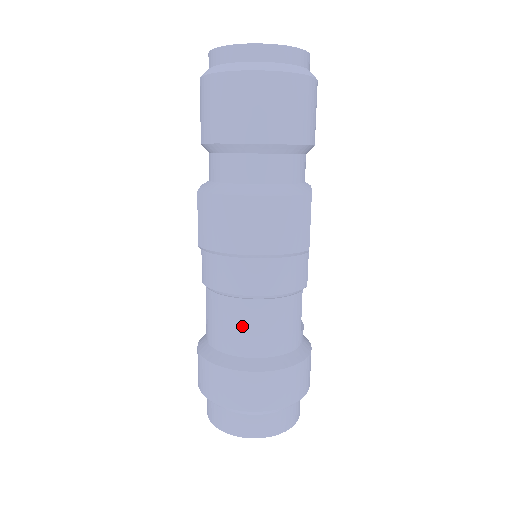
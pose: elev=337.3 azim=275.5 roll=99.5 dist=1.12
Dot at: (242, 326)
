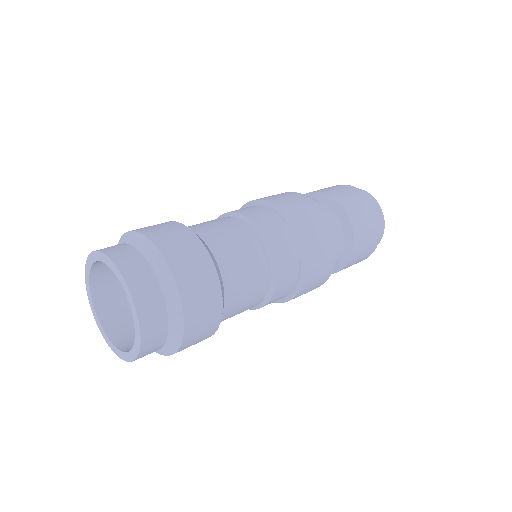
Dot at: occluded
